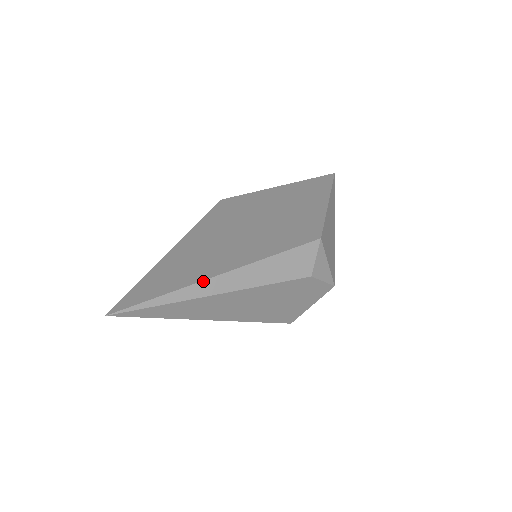
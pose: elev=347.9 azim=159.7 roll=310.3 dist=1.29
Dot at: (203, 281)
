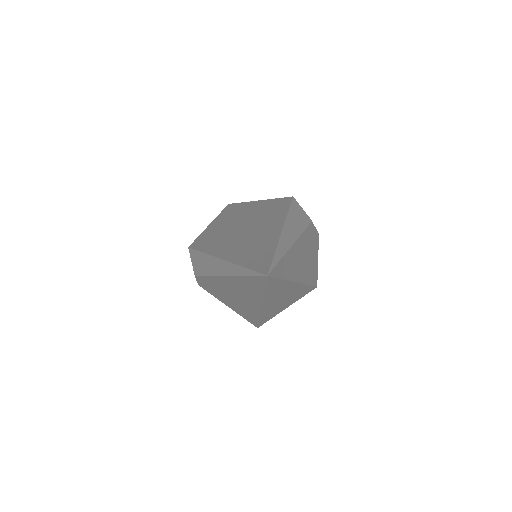
Dot at: (281, 235)
